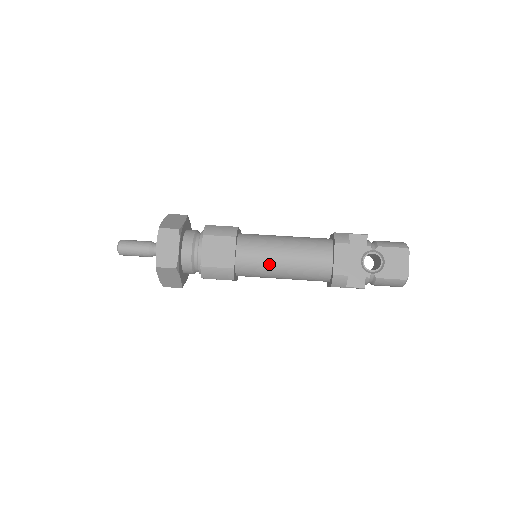
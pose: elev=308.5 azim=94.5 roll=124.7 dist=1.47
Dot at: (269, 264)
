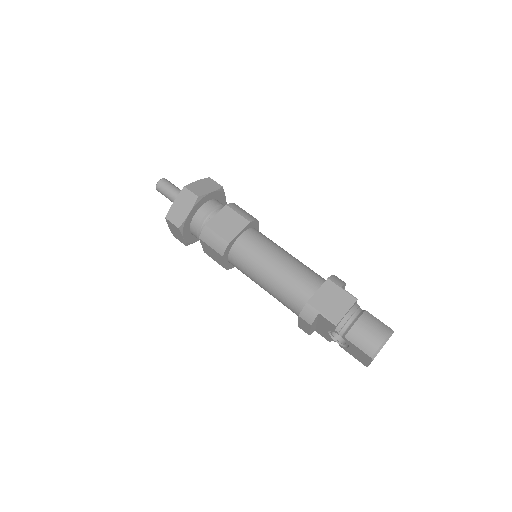
Dot at: occluded
